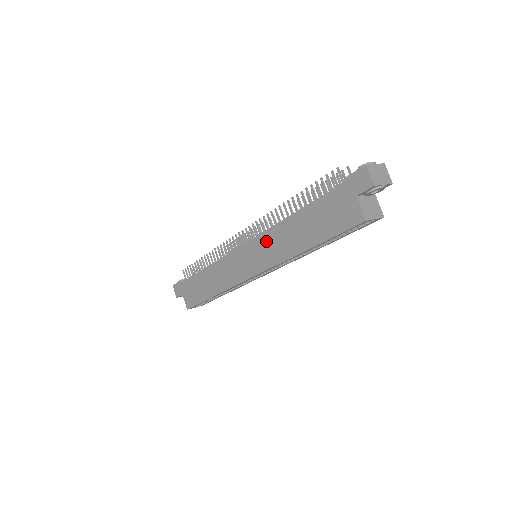
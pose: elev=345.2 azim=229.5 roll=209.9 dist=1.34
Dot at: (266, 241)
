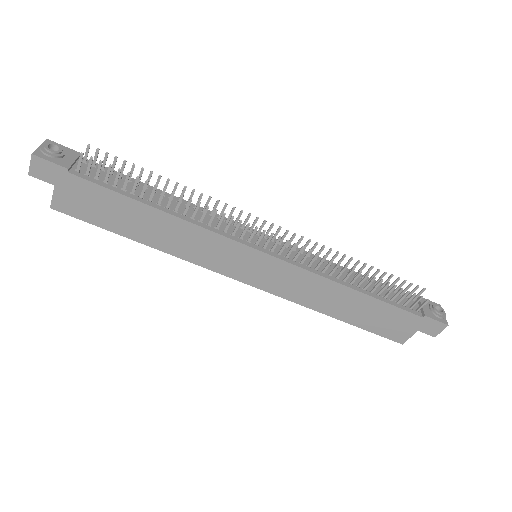
Dot at: (301, 278)
